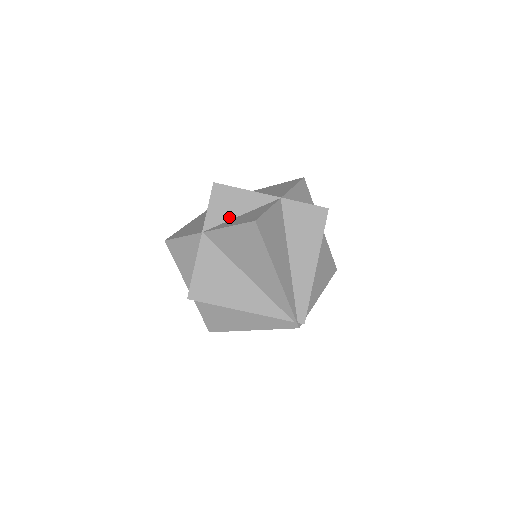
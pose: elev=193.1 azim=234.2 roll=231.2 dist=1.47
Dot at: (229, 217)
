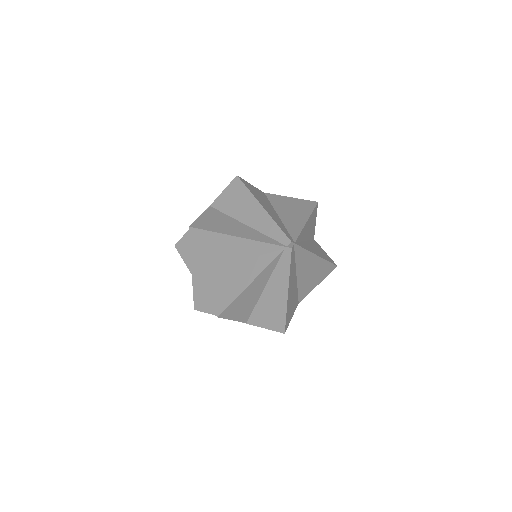
Dot at: occluded
